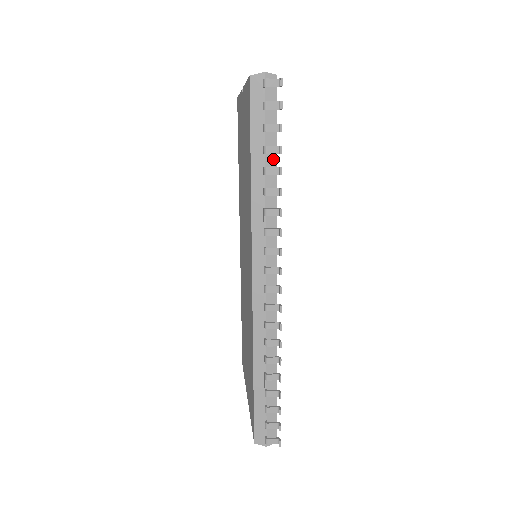
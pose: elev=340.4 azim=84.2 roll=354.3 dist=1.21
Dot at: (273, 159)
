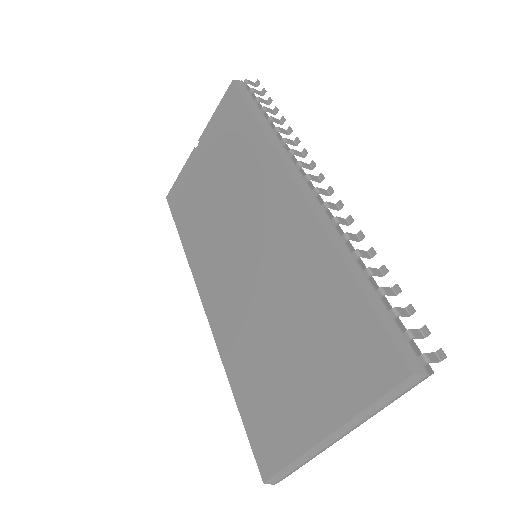
Dot at: occluded
